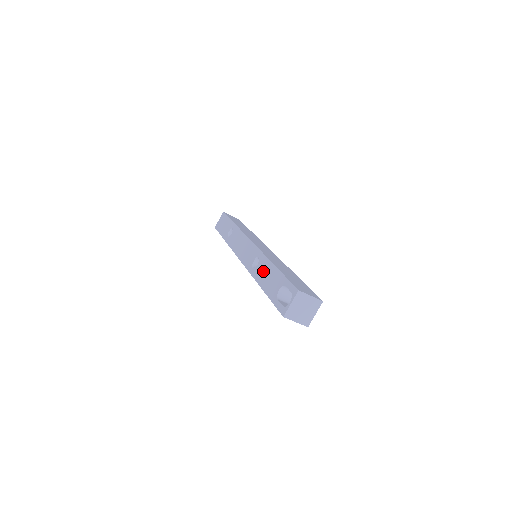
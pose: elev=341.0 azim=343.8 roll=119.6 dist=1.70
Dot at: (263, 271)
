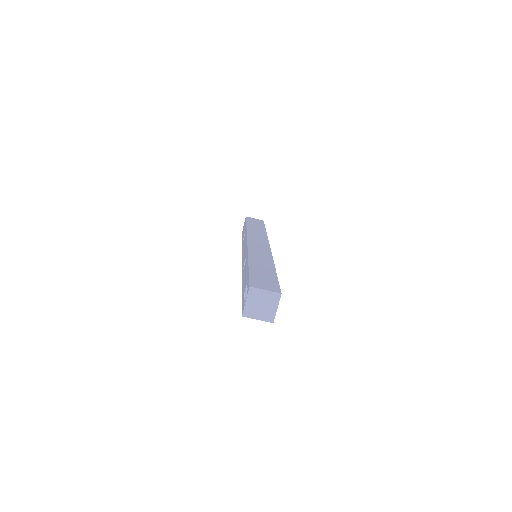
Dot at: (244, 271)
